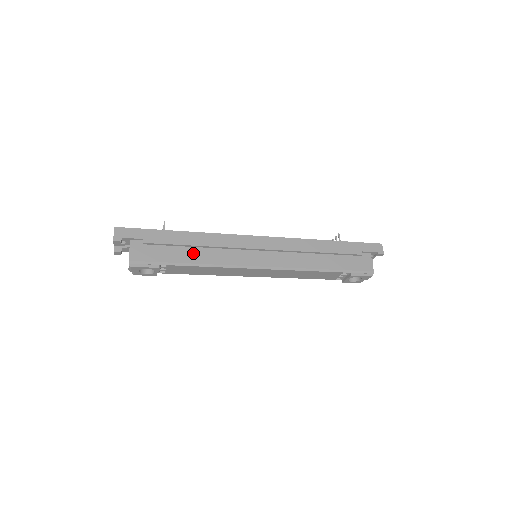
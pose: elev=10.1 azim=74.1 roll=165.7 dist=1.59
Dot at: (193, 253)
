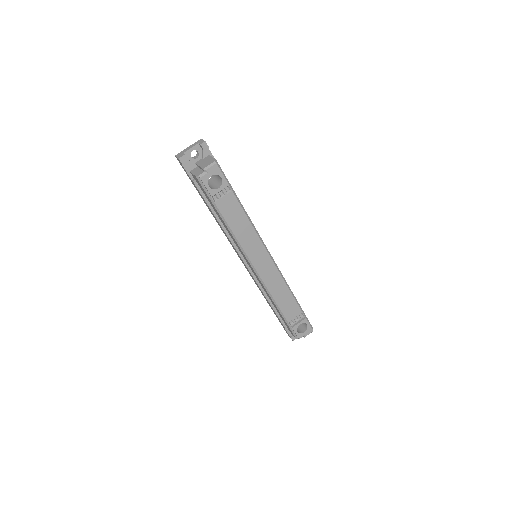
Dot at: occluded
